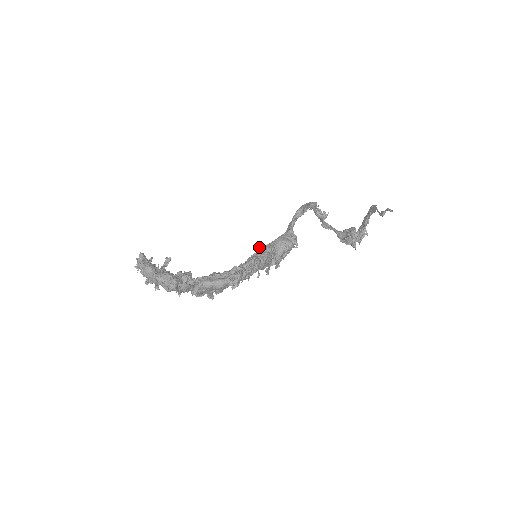
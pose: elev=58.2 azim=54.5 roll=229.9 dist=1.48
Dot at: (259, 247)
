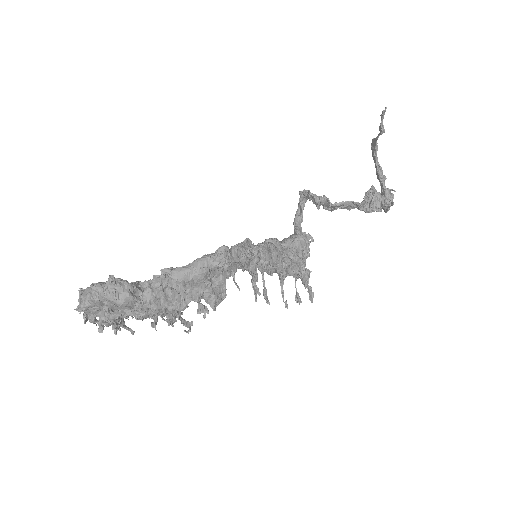
Dot at: occluded
